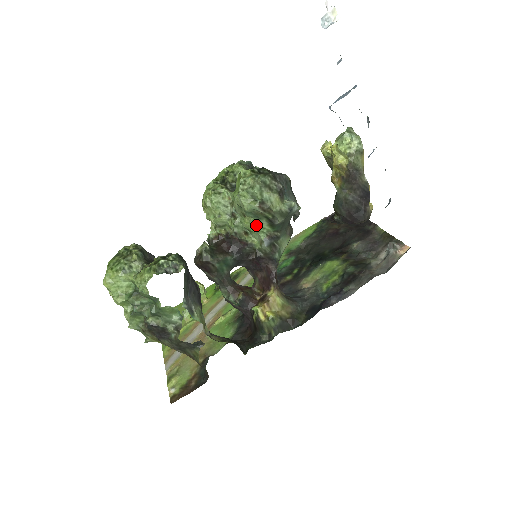
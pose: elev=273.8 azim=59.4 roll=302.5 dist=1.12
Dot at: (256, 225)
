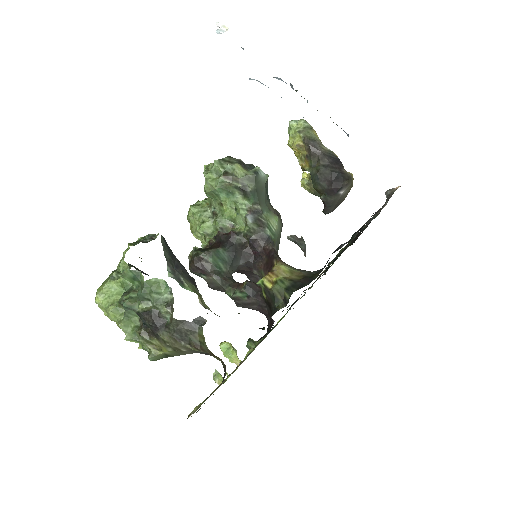
Dot at: (235, 207)
